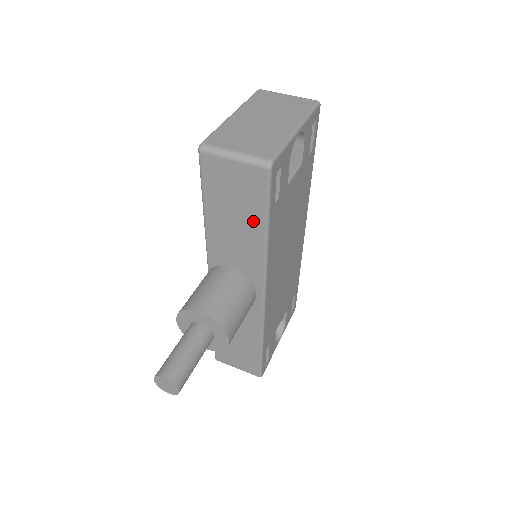
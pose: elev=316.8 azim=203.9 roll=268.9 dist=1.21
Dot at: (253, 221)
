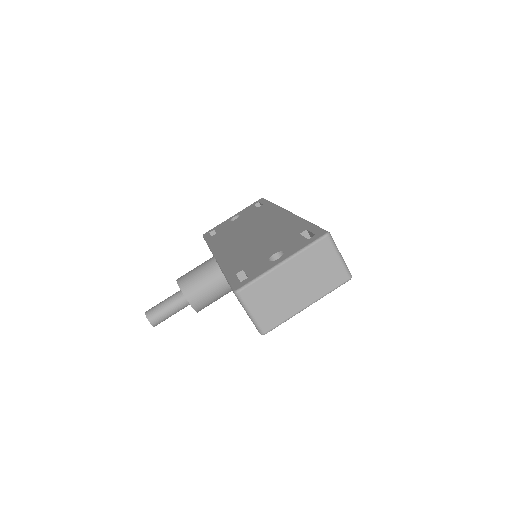
Dot at: occluded
